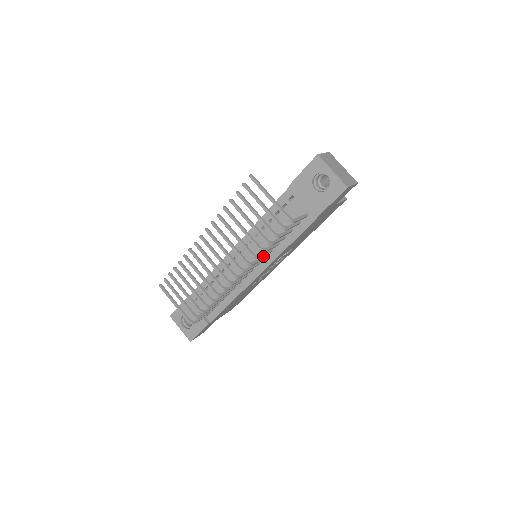
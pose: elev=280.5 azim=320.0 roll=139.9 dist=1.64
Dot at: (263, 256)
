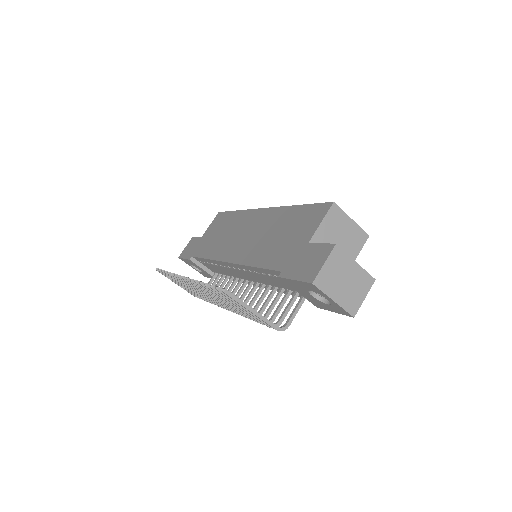
Dot at: (259, 304)
